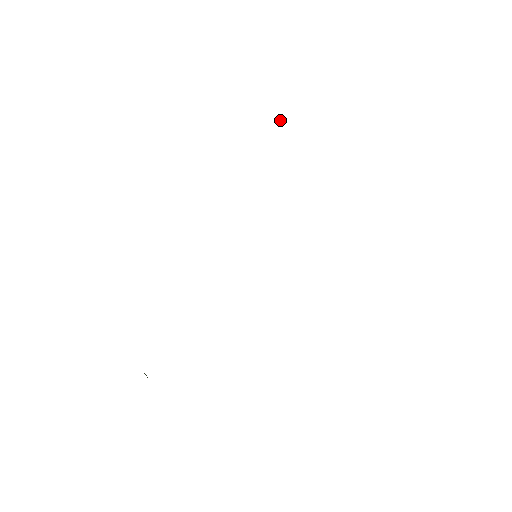
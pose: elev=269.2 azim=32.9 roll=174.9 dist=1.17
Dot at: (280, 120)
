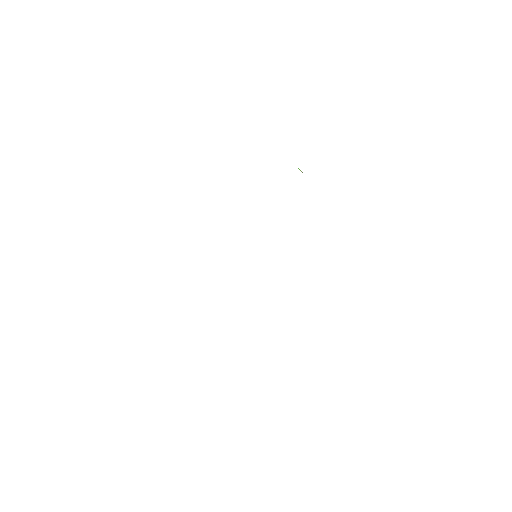
Dot at: occluded
